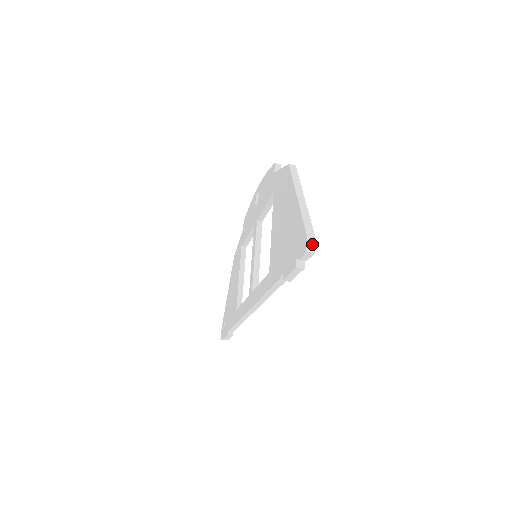
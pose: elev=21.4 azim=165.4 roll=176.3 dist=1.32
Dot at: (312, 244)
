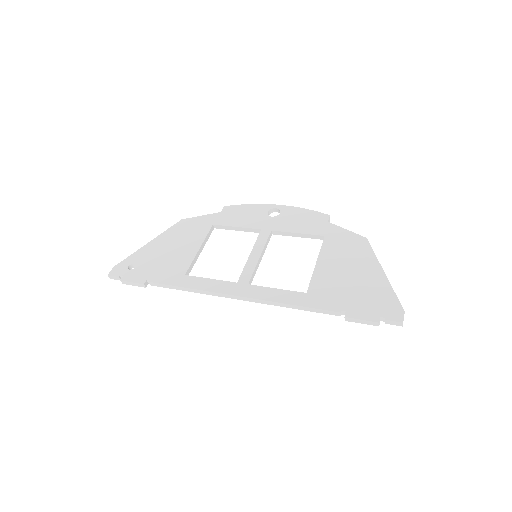
Dot at: occluded
